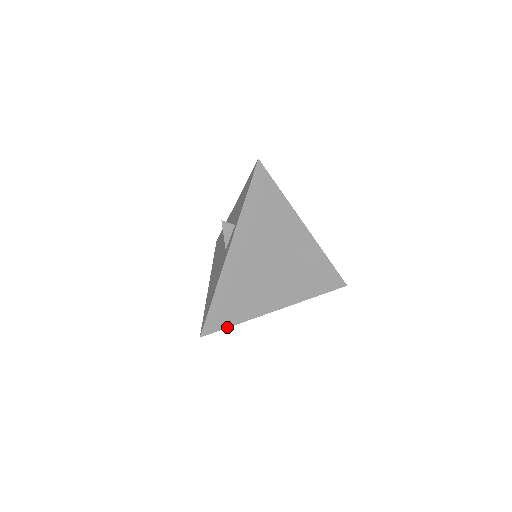
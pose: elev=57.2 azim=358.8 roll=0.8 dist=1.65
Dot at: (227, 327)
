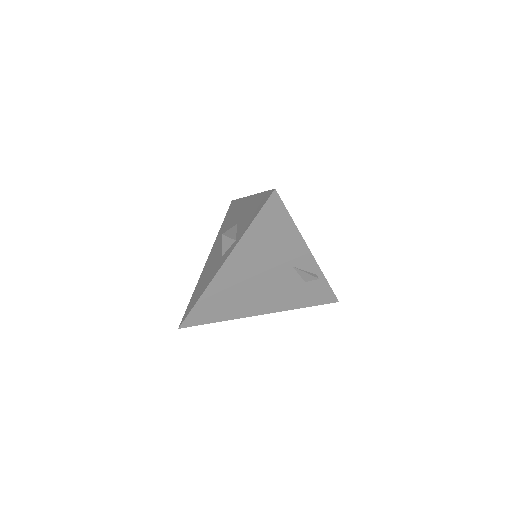
Dot at: (206, 323)
